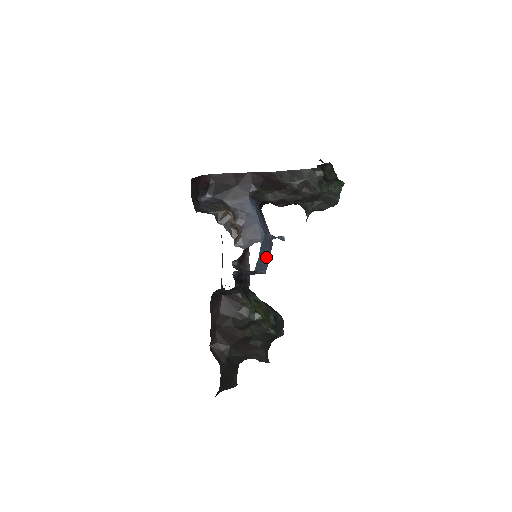
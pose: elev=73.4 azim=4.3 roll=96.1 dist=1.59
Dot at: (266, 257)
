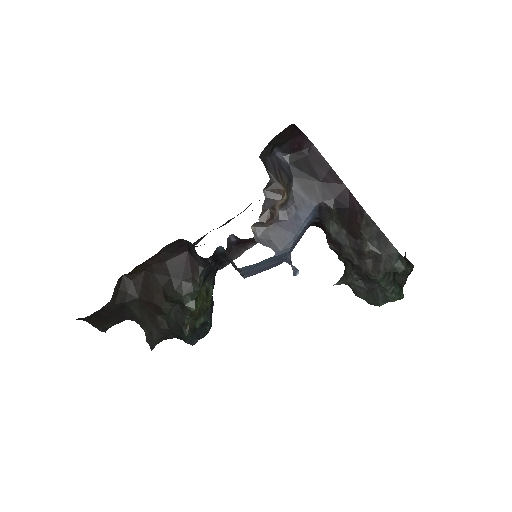
Dot at: (263, 268)
